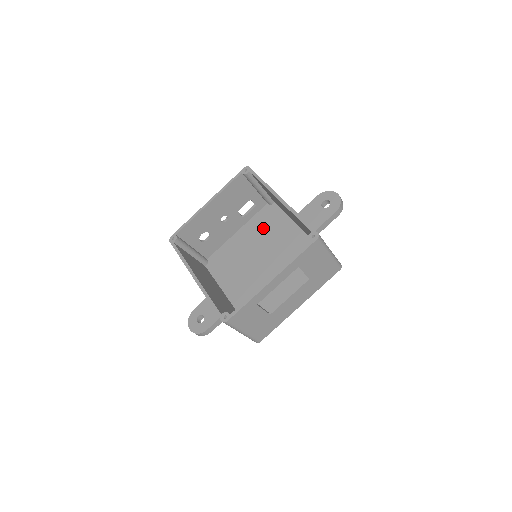
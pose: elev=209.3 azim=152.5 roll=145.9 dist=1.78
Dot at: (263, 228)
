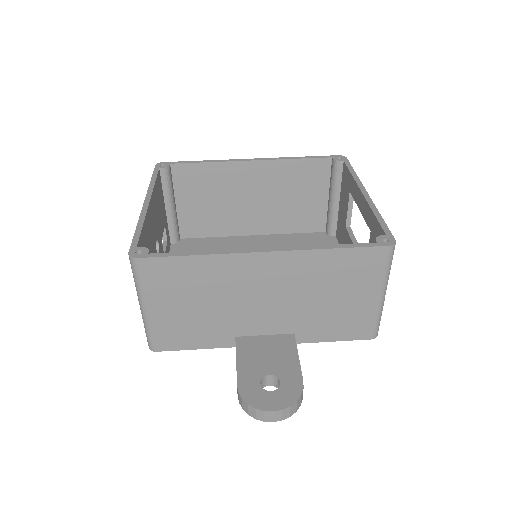
Dot at: occluded
